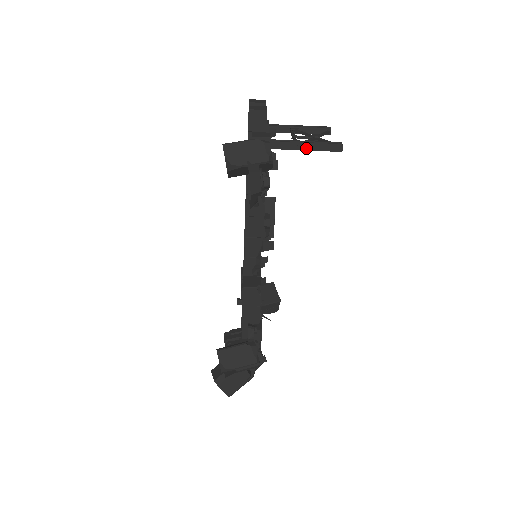
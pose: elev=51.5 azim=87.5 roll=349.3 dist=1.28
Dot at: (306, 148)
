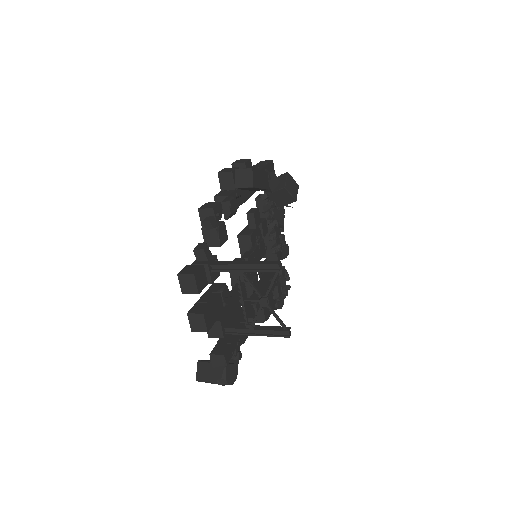
Dot at: (257, 333)
